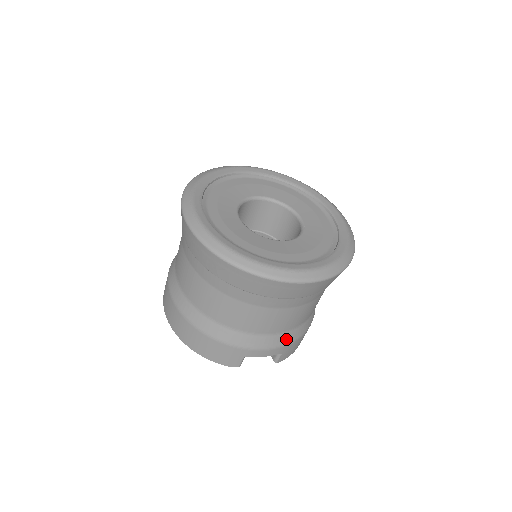
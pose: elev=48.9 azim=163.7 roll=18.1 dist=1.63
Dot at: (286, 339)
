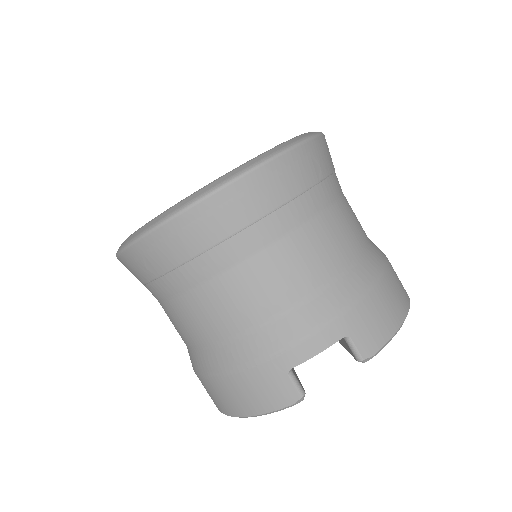
Dot at: (327, 307)
